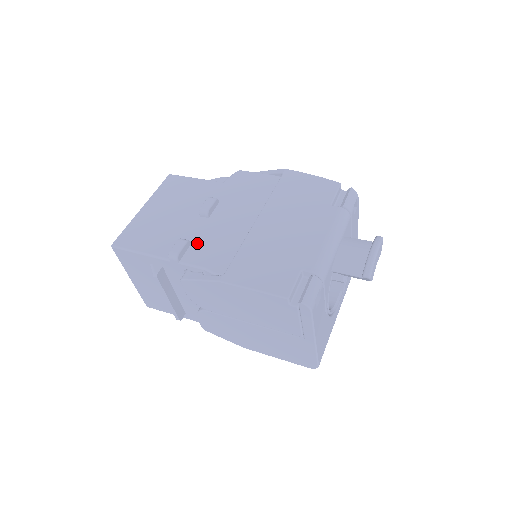
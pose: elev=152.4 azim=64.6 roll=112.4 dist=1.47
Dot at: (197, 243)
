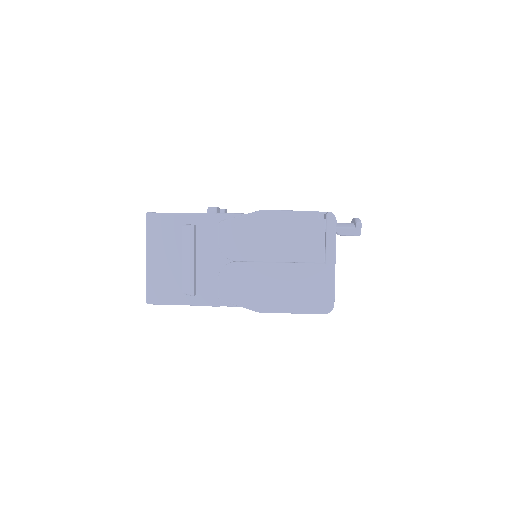
Dot at: occluded
